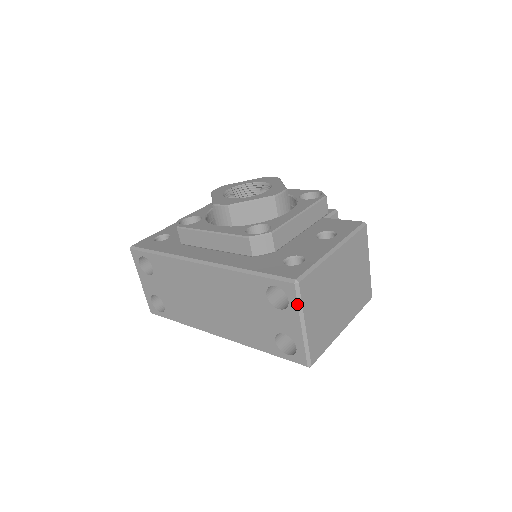
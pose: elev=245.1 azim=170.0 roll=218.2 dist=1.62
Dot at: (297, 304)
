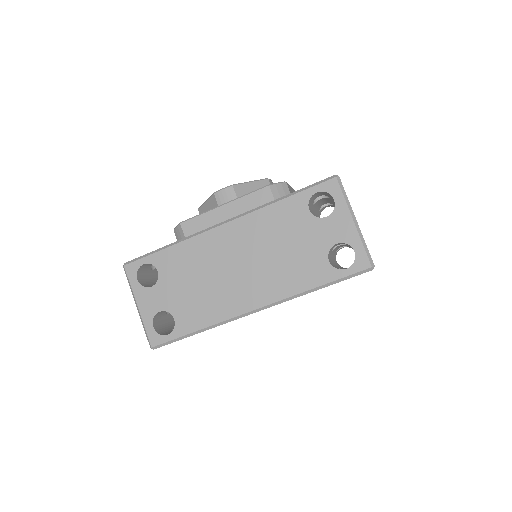
Dot at: (344, 197)
